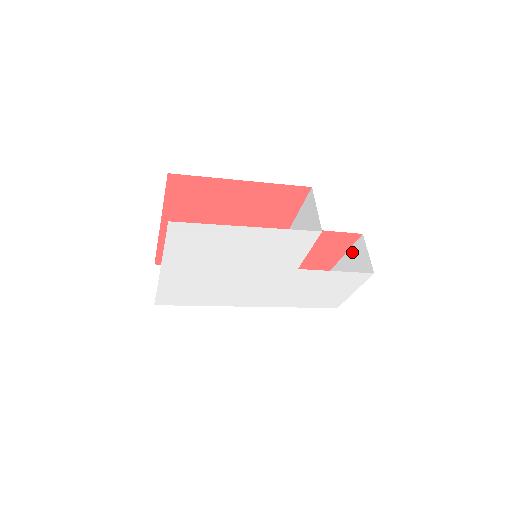
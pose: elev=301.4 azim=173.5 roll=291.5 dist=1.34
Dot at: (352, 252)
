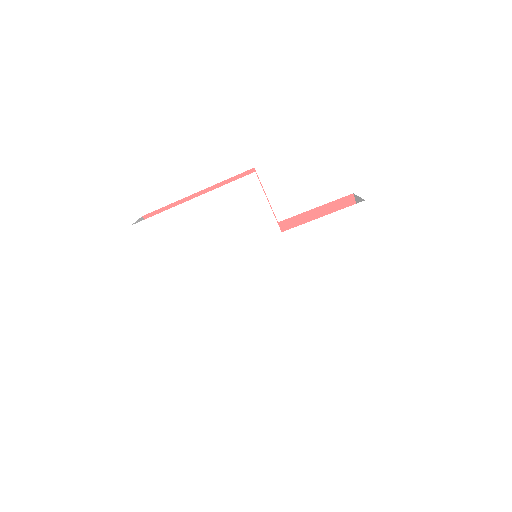
Dot at: occluded
